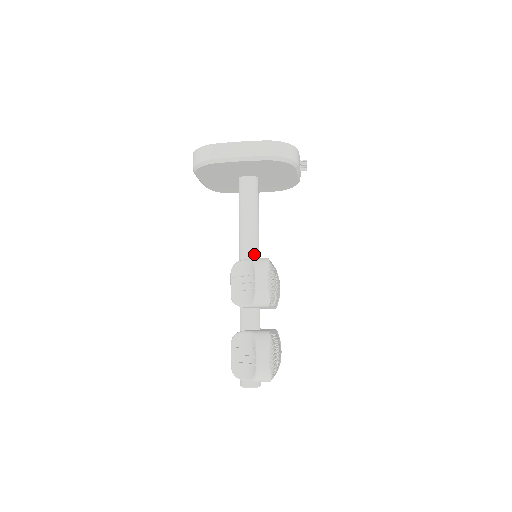
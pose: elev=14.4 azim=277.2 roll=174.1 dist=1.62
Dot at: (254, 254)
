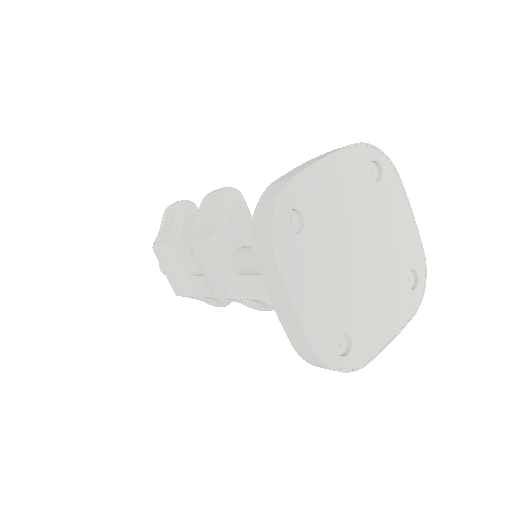
Dot at: occluded
